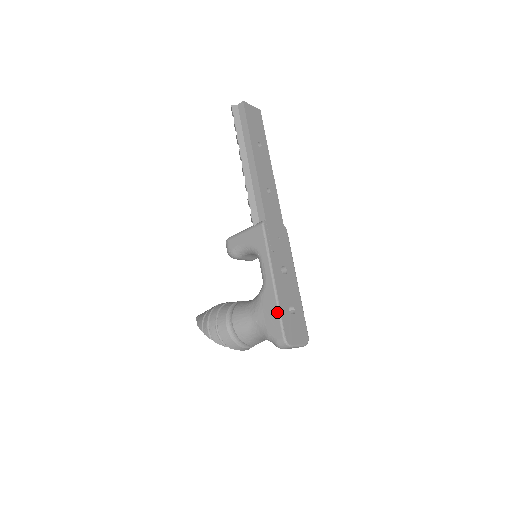
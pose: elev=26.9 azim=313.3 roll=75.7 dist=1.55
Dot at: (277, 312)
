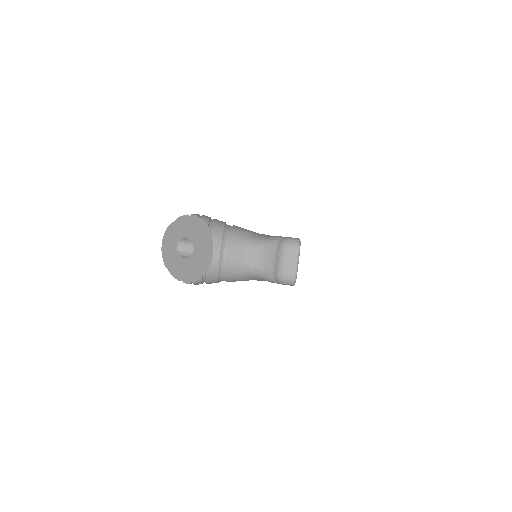
Dot at: occluded
